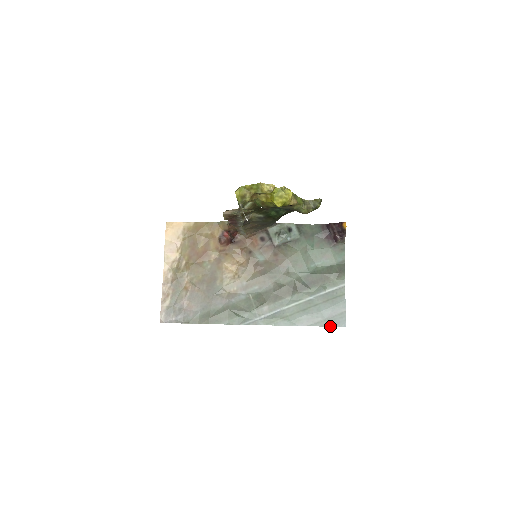
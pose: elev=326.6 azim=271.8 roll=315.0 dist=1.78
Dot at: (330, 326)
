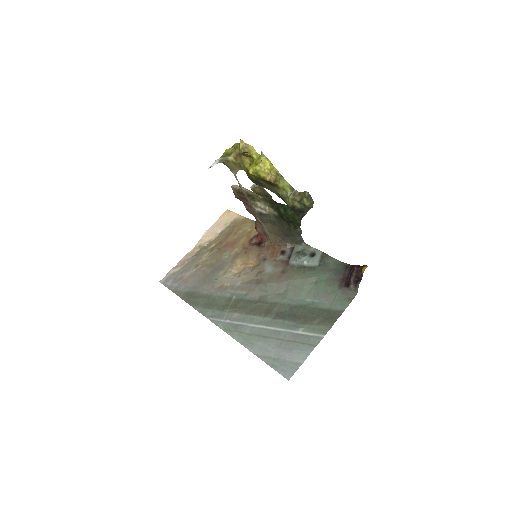
Dot at: (274, 369)
